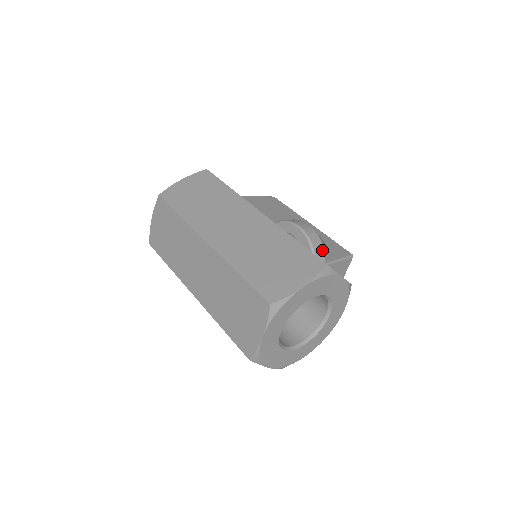
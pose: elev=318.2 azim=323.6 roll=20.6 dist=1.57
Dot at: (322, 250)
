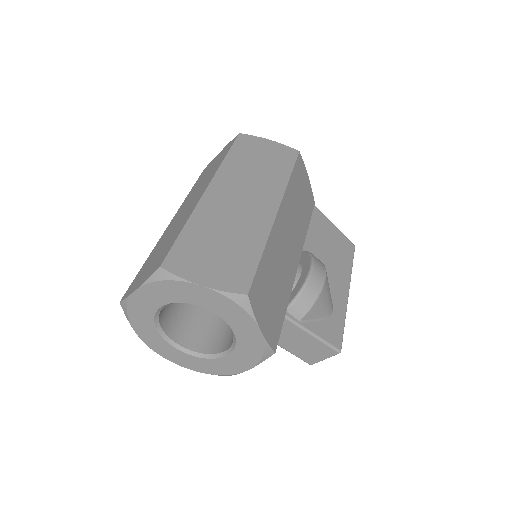
Dot at: (307, 308)
